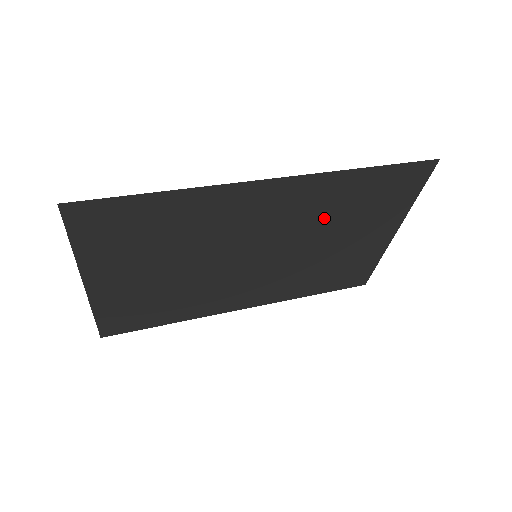
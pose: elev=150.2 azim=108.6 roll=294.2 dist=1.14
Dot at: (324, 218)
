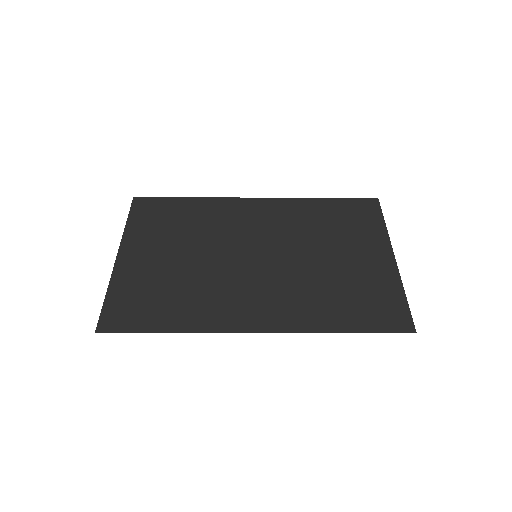
Dot at: (307, 230)
